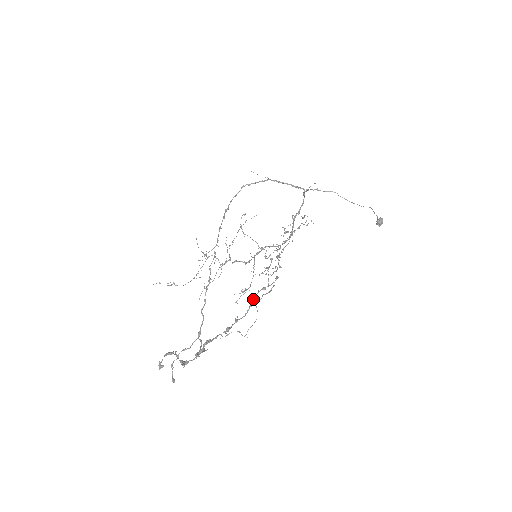
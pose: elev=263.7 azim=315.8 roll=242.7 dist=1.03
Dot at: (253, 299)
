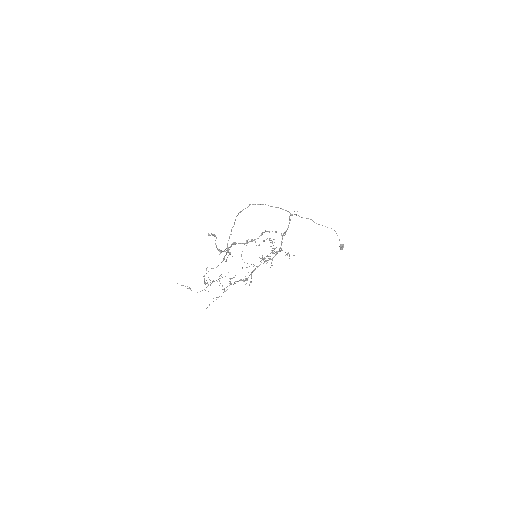
Dot at: (262, 233)
